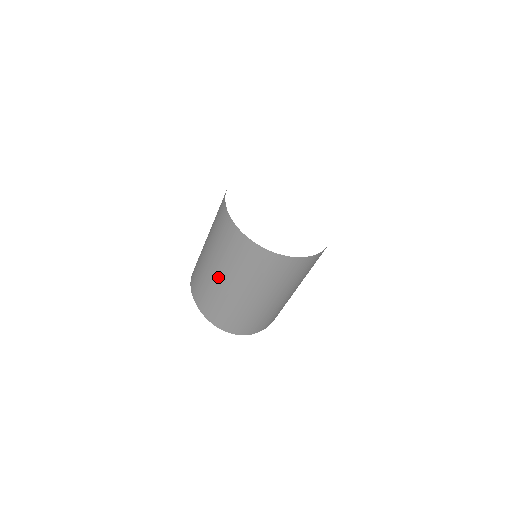
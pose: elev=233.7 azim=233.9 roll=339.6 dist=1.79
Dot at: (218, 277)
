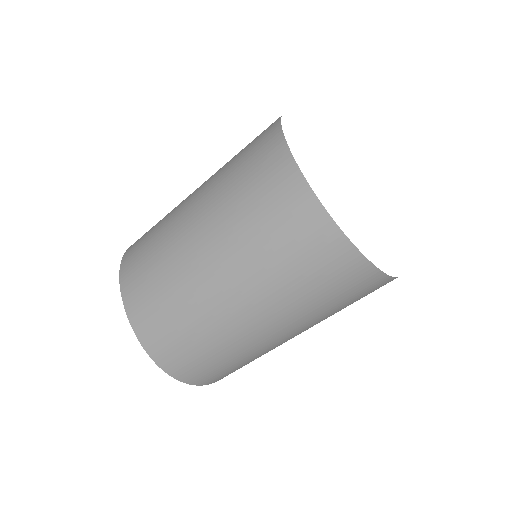
Dot at: (211, 274)
